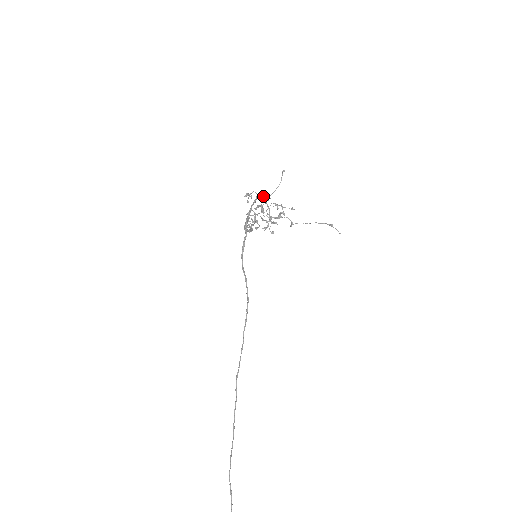
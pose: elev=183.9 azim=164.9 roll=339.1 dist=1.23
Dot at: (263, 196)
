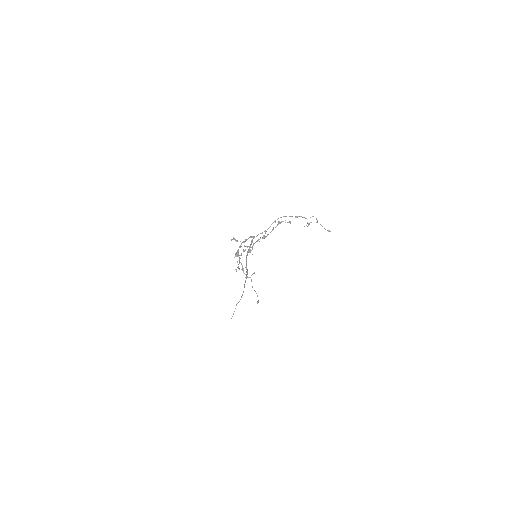
Dot at: (238, 250)
